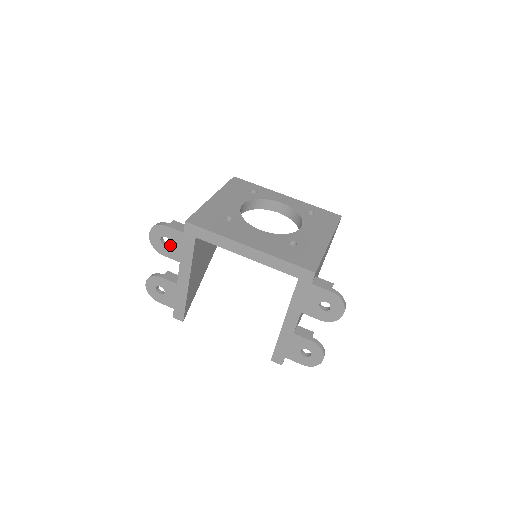
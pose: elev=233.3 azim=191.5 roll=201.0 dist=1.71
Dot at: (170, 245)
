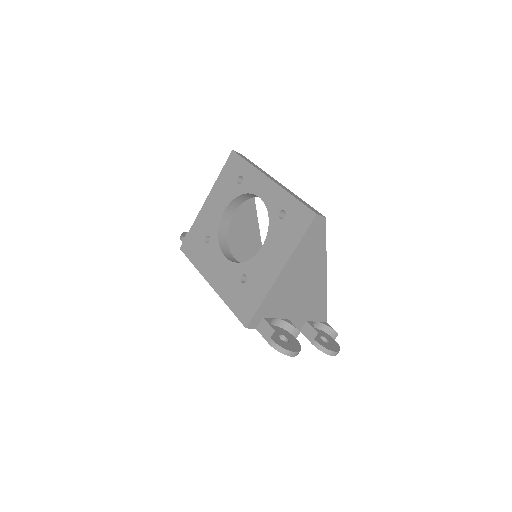
Dot at: occluded
